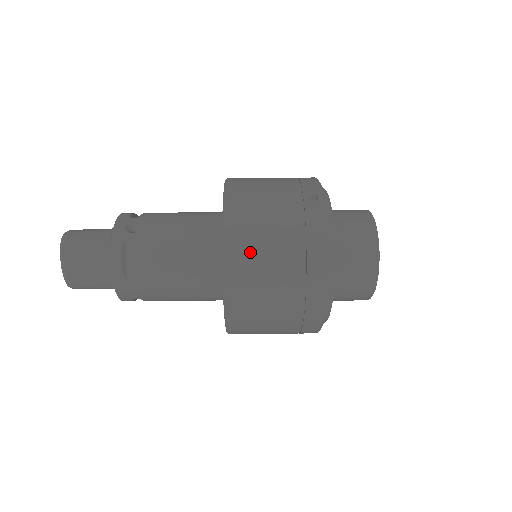
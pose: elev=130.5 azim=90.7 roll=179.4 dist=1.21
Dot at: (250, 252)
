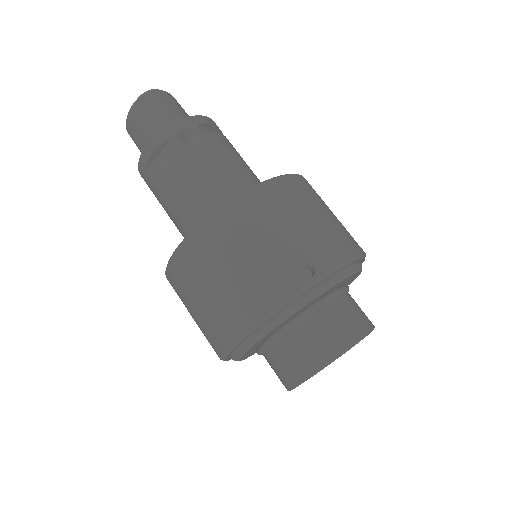
Dot at: (210, 252)
